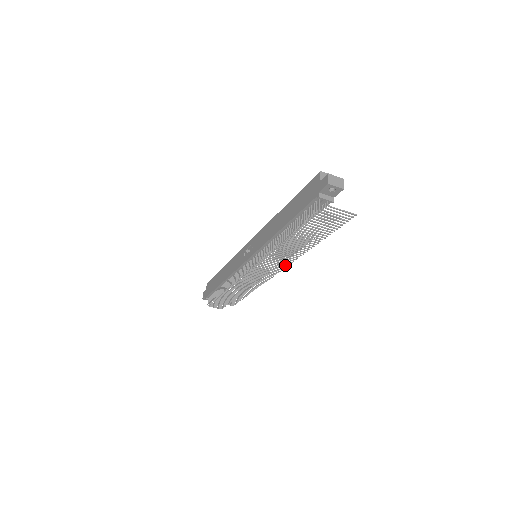
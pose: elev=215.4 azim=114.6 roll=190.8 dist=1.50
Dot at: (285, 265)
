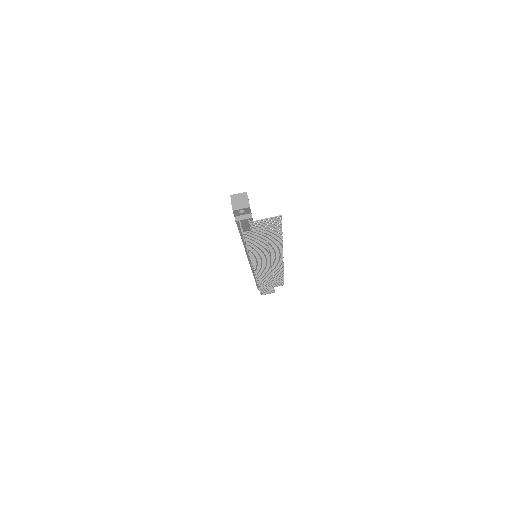
Dot at: (280, 255)
